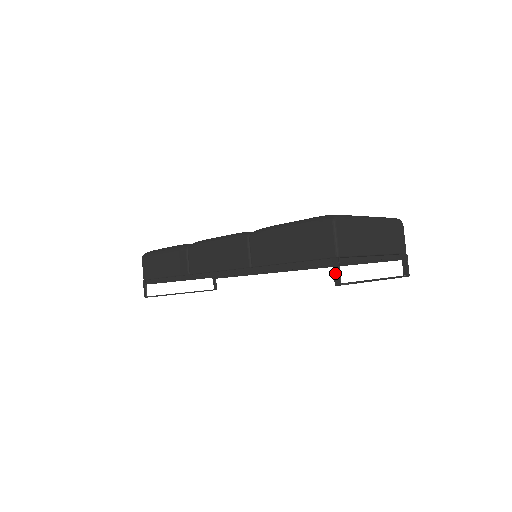
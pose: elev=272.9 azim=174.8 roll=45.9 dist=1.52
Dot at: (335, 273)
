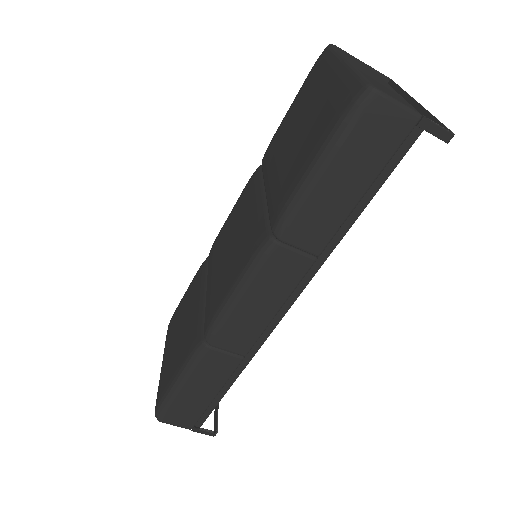
Dot at: (437, 134)
